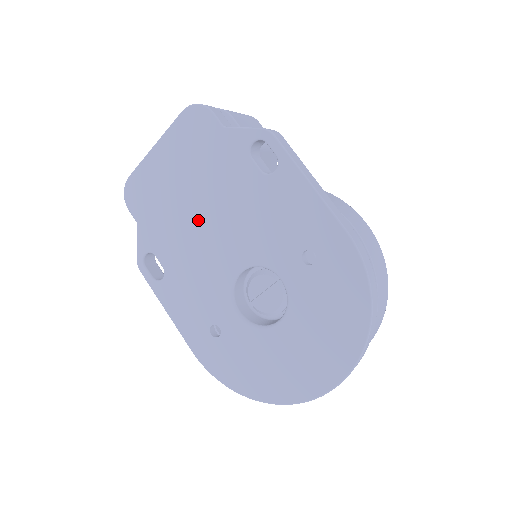
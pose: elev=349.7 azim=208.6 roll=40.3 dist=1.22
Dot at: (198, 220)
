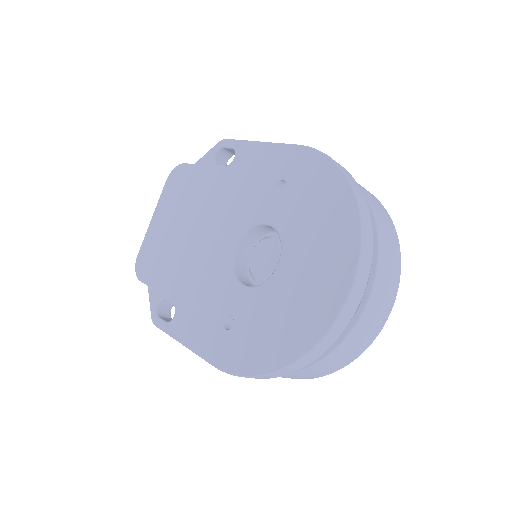
Dot at: (191, 239)
